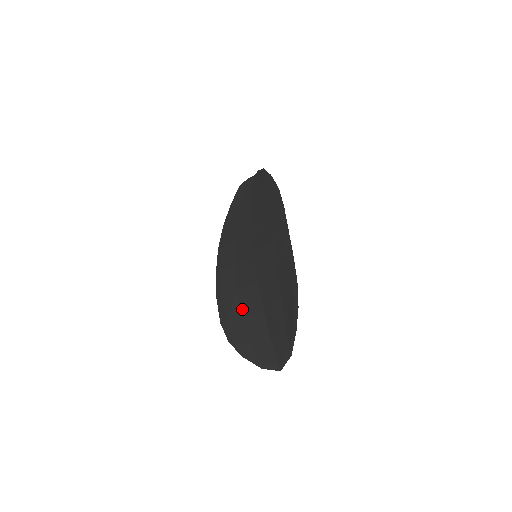
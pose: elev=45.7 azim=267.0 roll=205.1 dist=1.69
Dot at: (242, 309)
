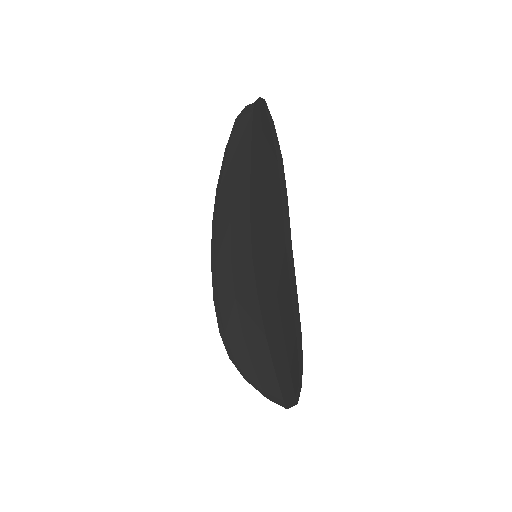
Dot at: (242, 325)
